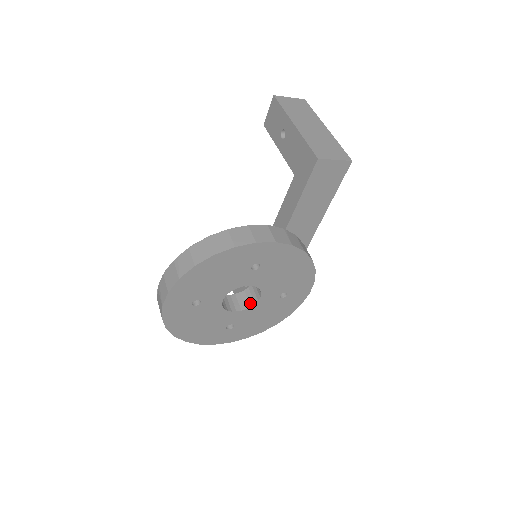
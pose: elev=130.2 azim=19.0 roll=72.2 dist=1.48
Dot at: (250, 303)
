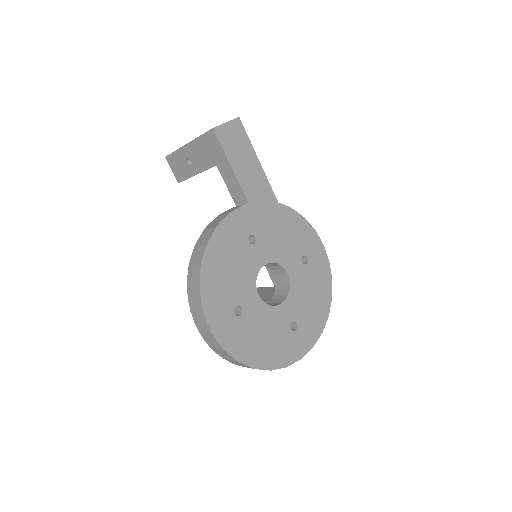
Dot at: (286, 289)
